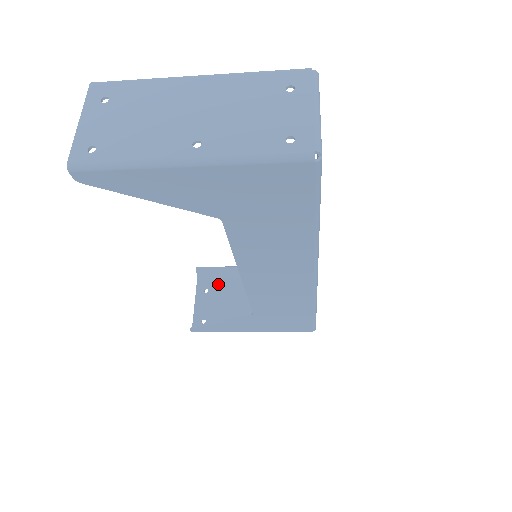
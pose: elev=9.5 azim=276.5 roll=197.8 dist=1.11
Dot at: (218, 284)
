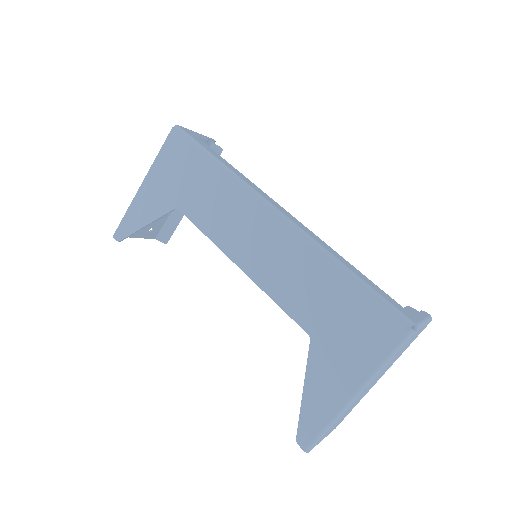
Dot at: occluded
